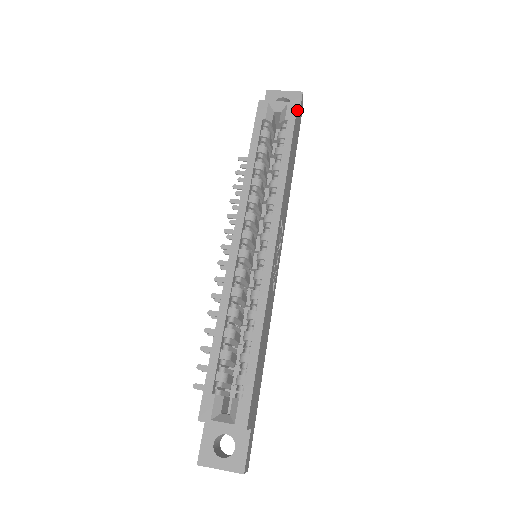
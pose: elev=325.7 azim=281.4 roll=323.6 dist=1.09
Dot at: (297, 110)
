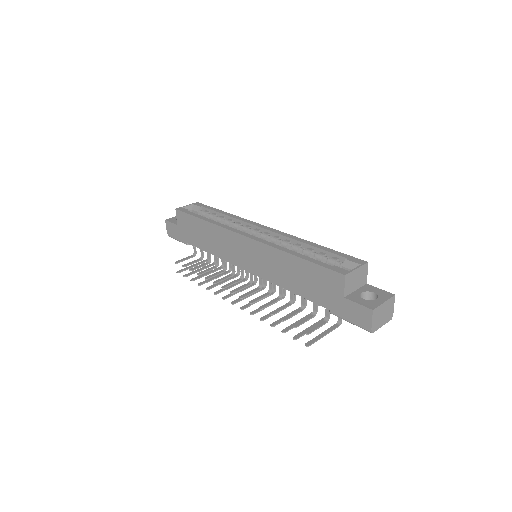
Dot at: occluded
